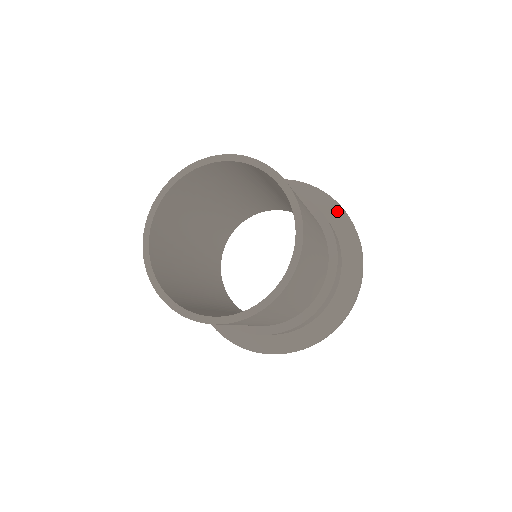
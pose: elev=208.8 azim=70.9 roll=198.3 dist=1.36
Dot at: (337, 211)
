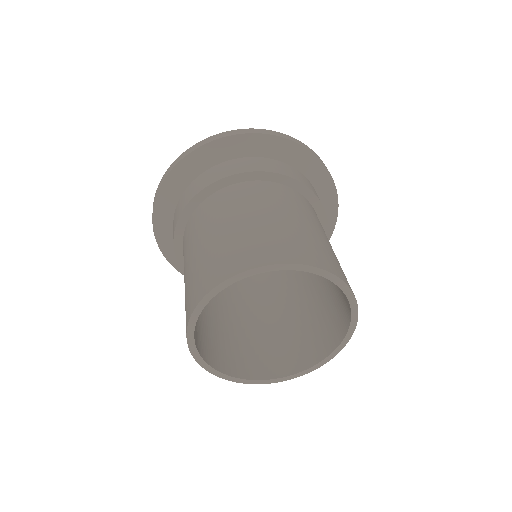
Dot at: (330, 228)
